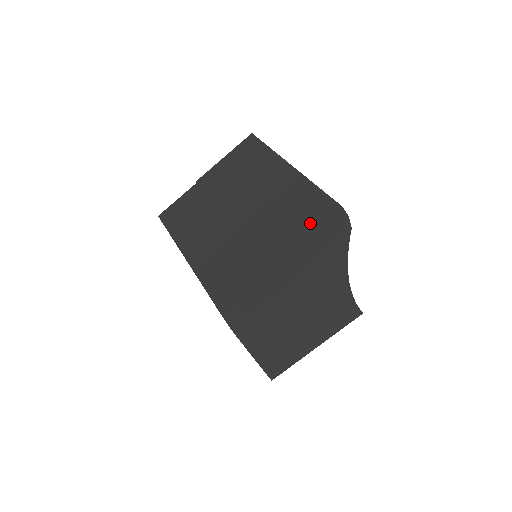
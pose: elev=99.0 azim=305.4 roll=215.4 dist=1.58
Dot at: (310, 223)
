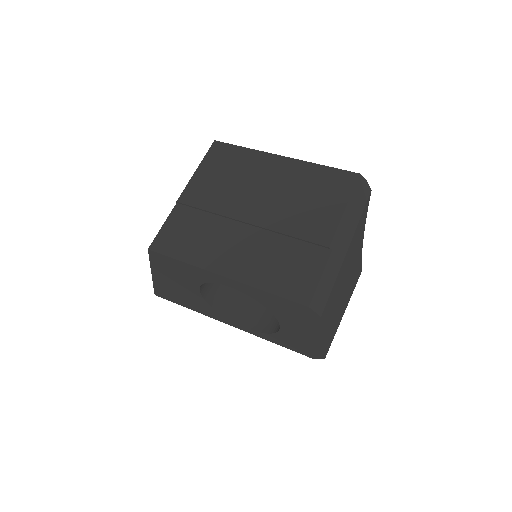
Dot at: (339, 196)
